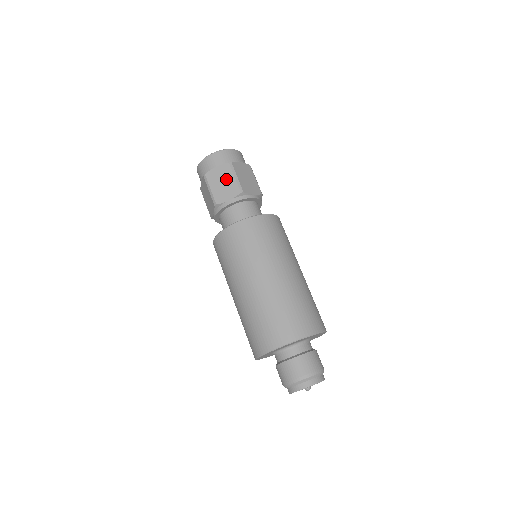
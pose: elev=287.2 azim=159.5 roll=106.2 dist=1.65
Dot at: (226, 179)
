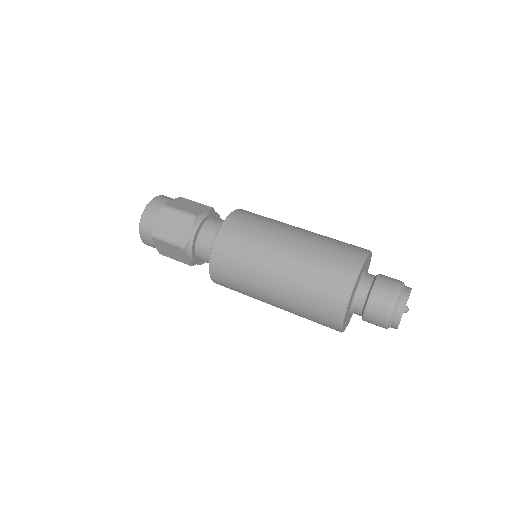
Dot at: (173, 220)
